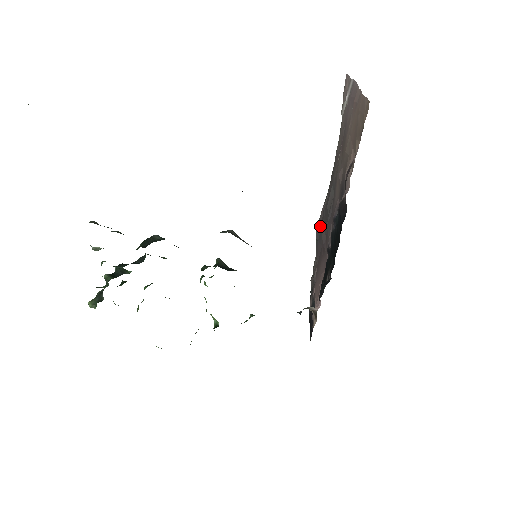
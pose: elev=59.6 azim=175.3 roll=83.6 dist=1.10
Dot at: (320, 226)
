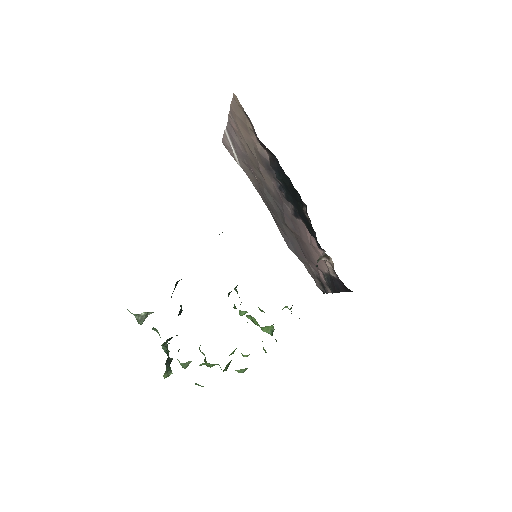
Dot at: (286, 238)
